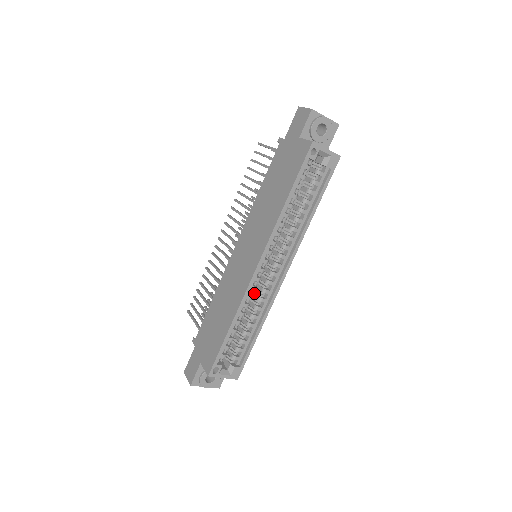
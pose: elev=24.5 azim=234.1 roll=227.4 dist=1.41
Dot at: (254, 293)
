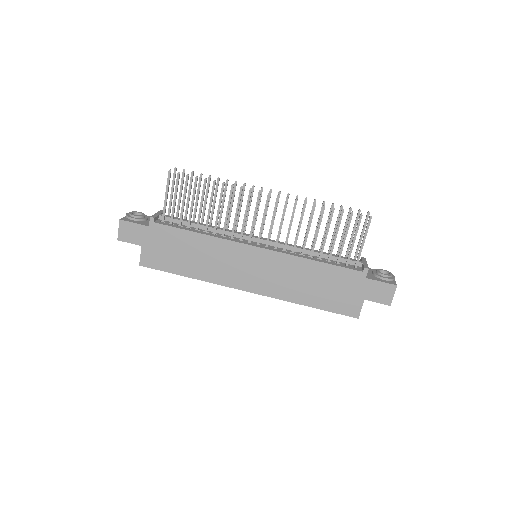
Dot at: occluded
